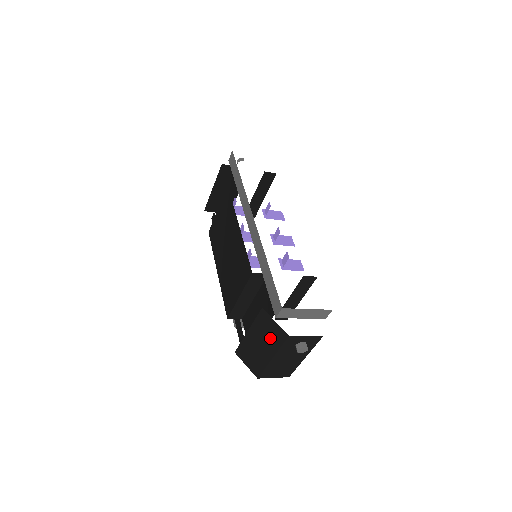
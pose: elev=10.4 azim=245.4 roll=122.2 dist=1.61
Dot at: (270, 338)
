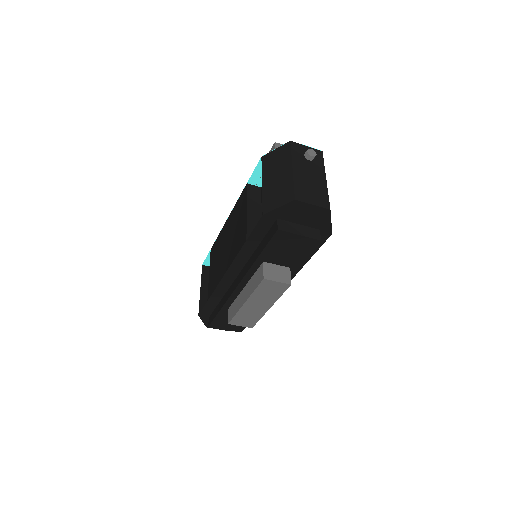
Dot at: (280, 161)
